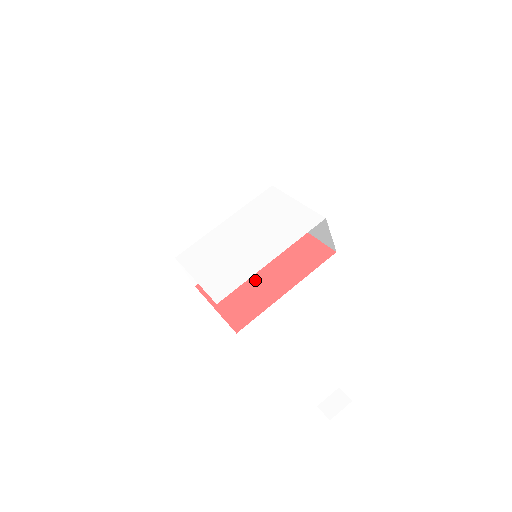
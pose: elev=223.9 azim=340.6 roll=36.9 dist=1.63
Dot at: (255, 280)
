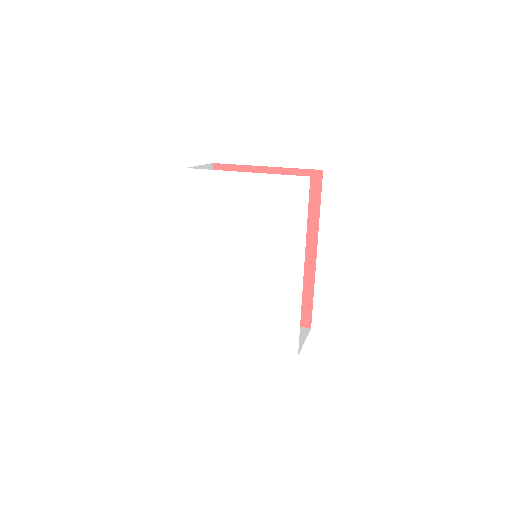
Dot at: occluded
